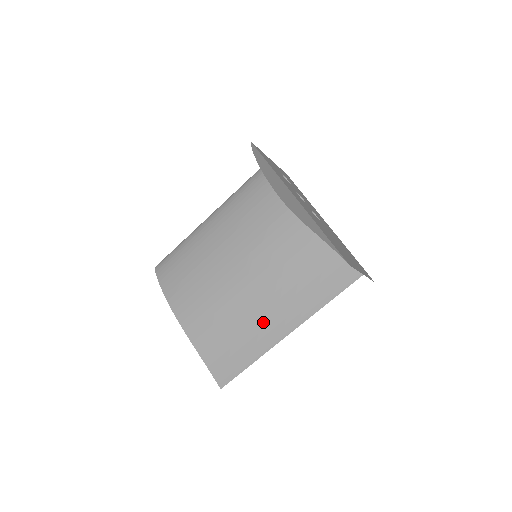
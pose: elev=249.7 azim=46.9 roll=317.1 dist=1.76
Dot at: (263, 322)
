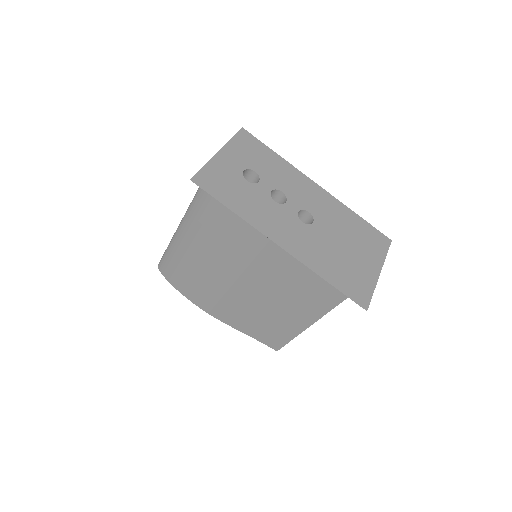
Dot at: (292, 312)
